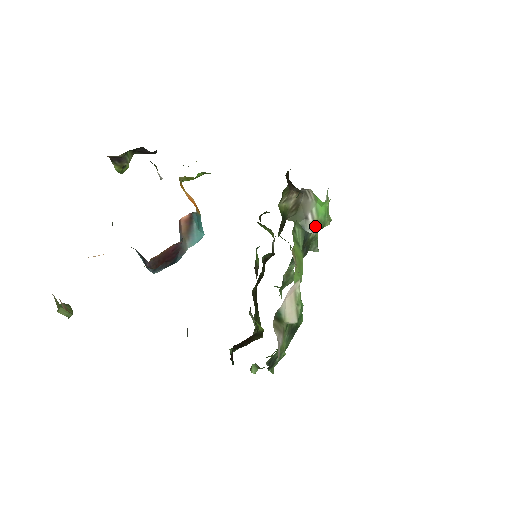
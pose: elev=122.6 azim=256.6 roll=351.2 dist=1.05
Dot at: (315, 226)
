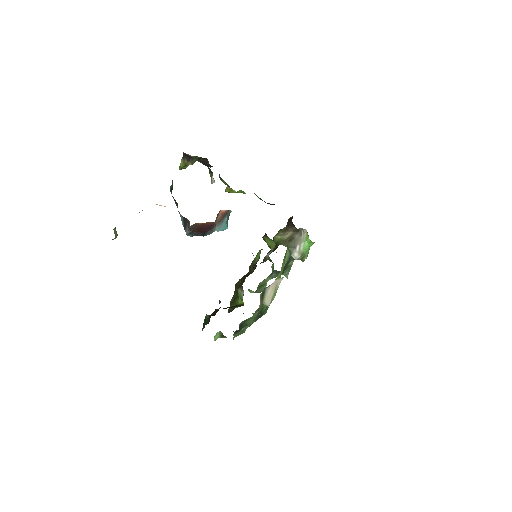
Dot at: (298, 255)
